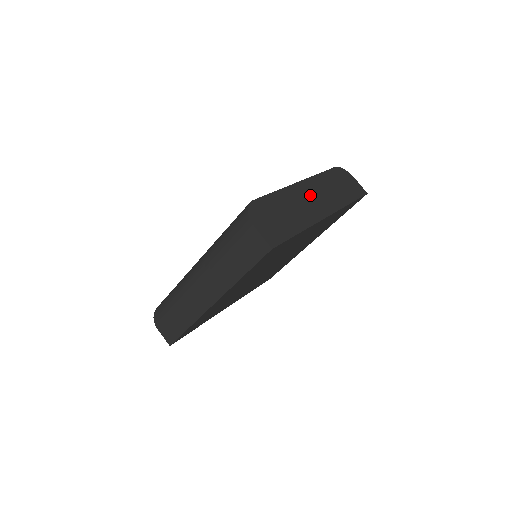
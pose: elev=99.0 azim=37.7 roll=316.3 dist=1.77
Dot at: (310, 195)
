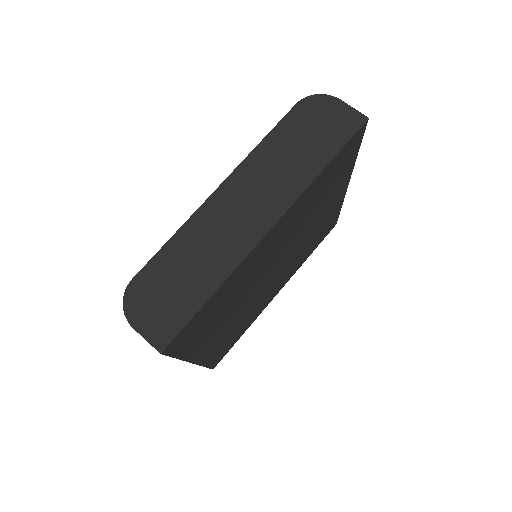
Dot at: (237, 204)
